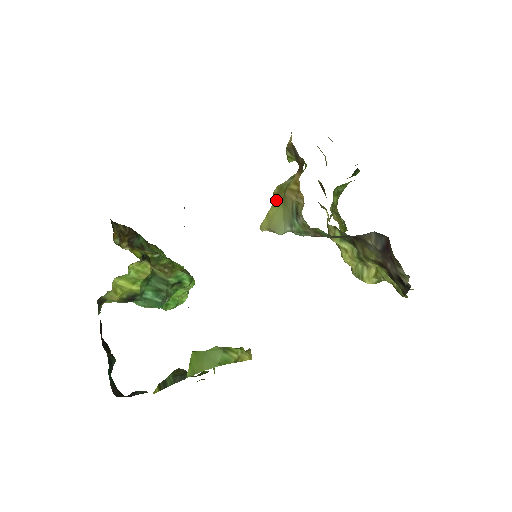
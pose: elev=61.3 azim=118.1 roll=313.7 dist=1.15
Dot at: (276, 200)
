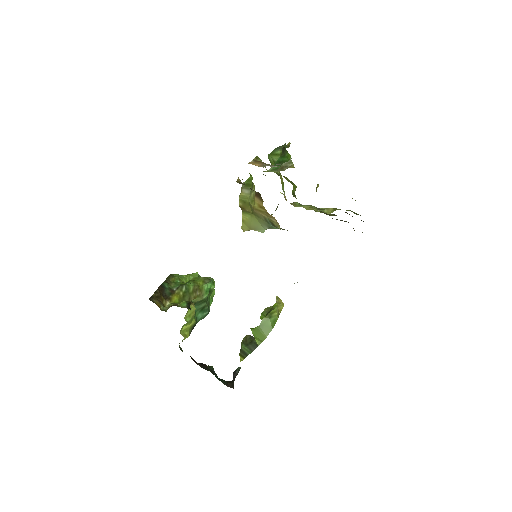
Dot at: (245, 211)
